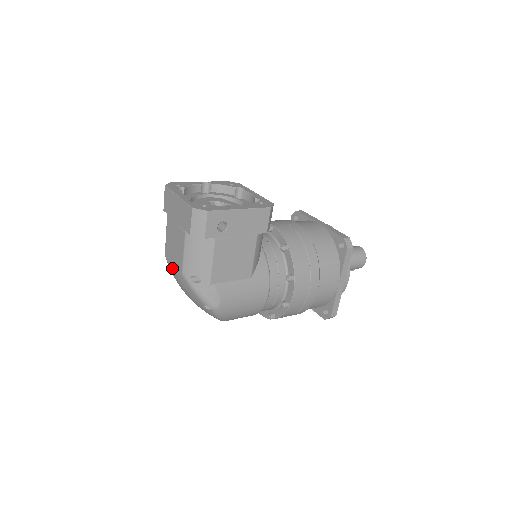
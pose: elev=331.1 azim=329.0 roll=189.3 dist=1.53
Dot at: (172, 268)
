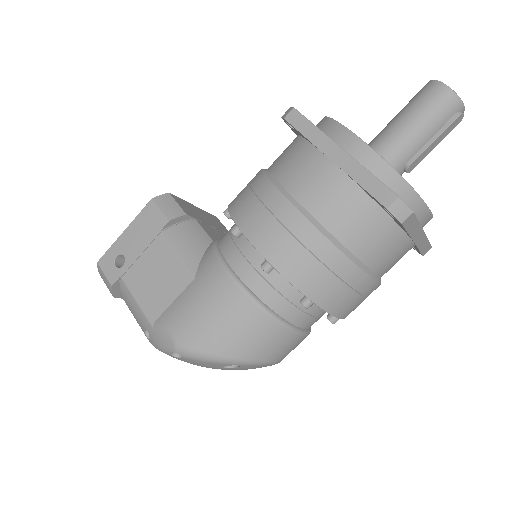
Dot at: occluded
